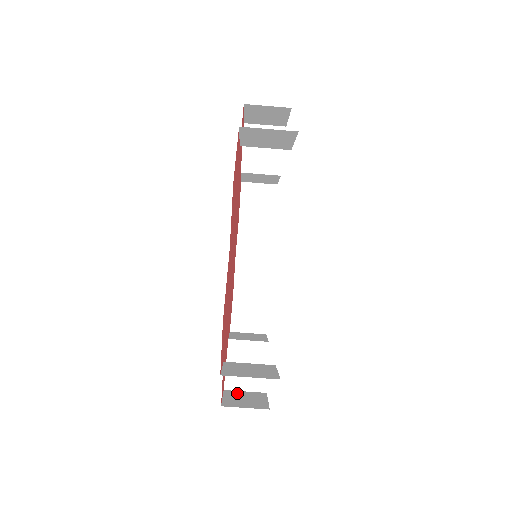
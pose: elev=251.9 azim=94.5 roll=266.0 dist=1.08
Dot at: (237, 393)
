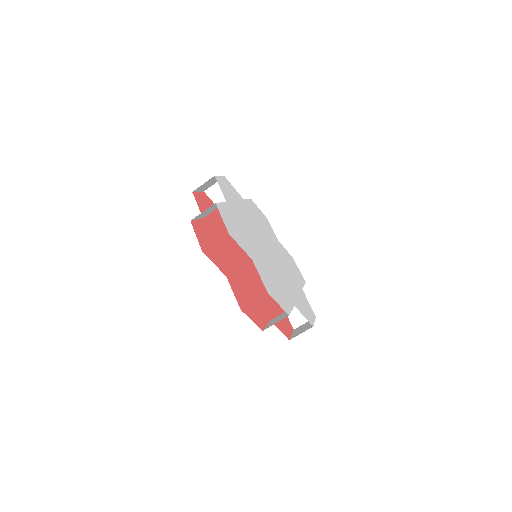
Dot at: (300, 327)
